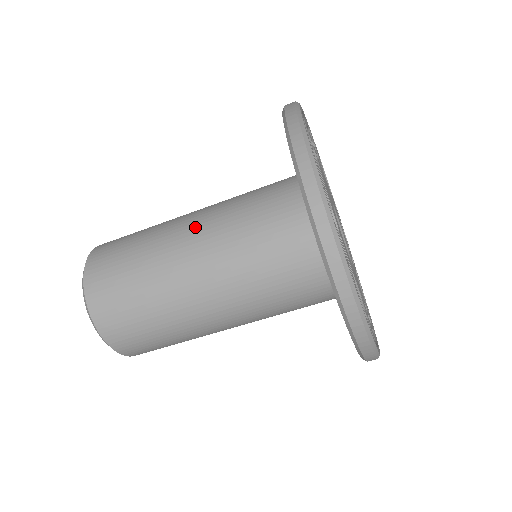
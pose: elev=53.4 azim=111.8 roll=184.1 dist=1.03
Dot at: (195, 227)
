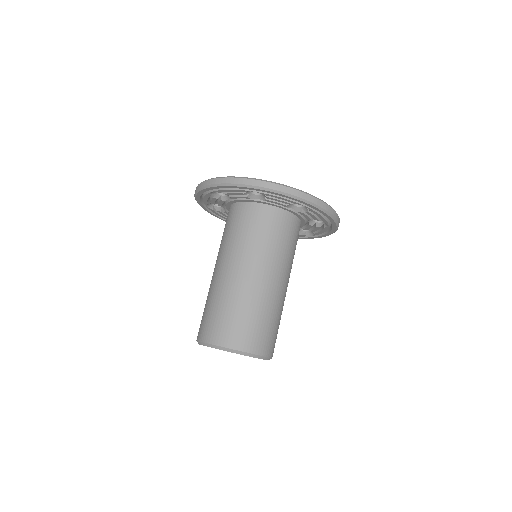
Dot at: (222, 266)
